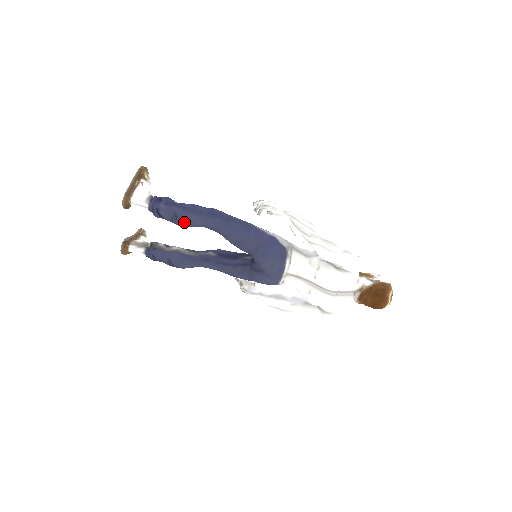
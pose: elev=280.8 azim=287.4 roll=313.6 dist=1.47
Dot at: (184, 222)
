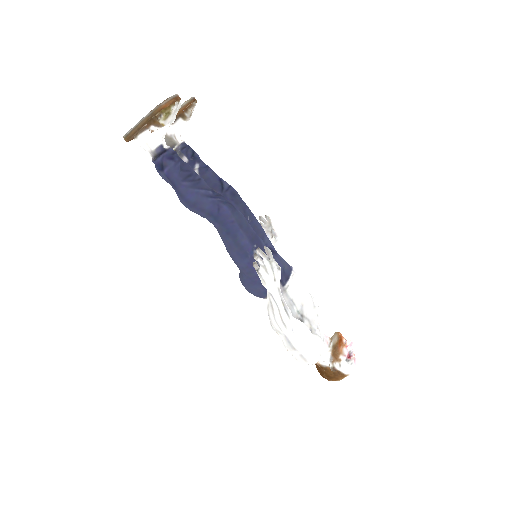
Dot at: occluded
